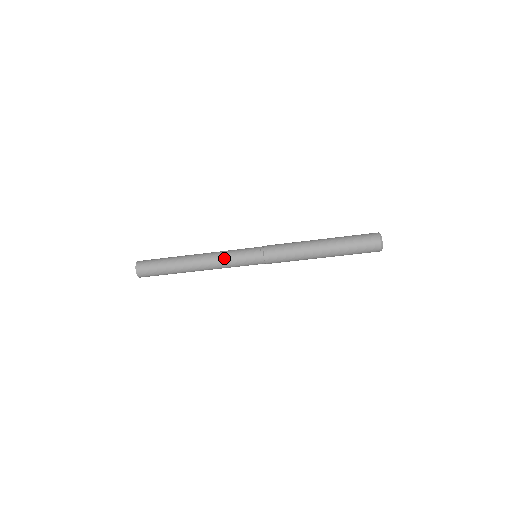
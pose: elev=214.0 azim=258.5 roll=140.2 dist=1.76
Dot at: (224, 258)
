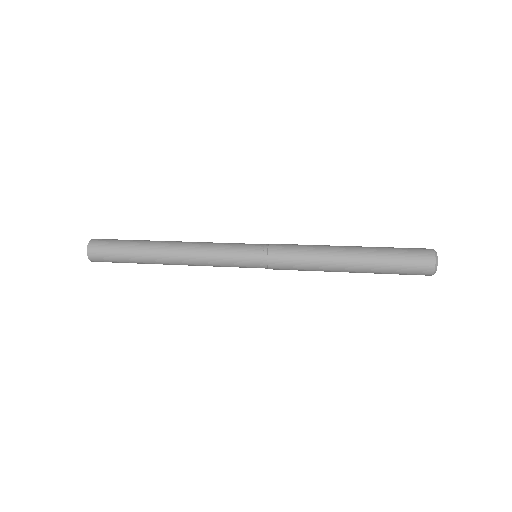
Dot at: (211, 252)
